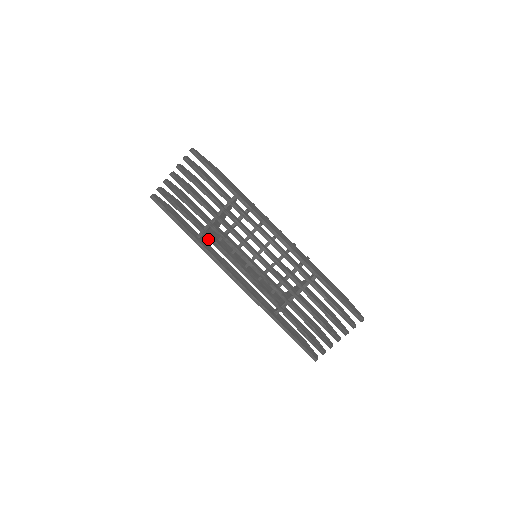
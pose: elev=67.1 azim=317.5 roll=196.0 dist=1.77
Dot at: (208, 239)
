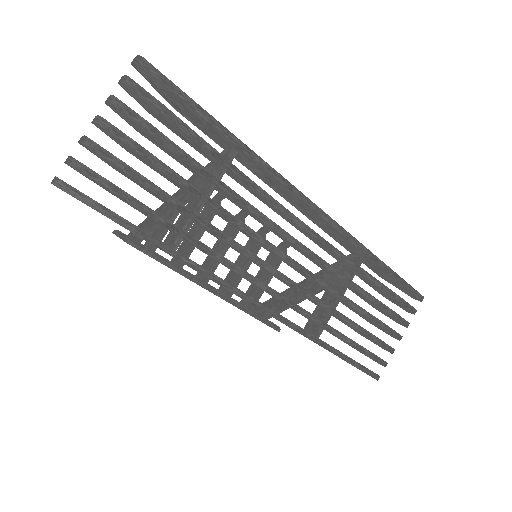
Dot at: (145, 253)
